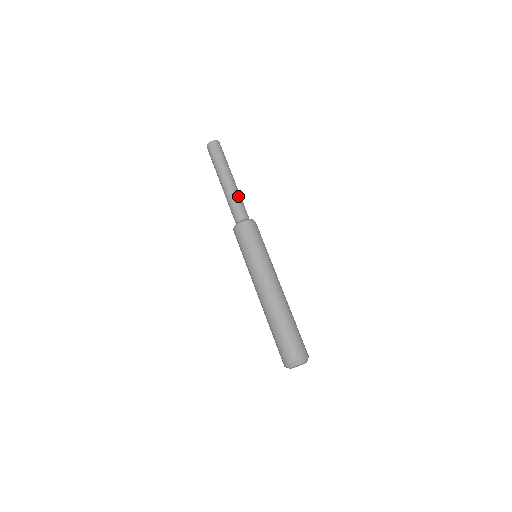
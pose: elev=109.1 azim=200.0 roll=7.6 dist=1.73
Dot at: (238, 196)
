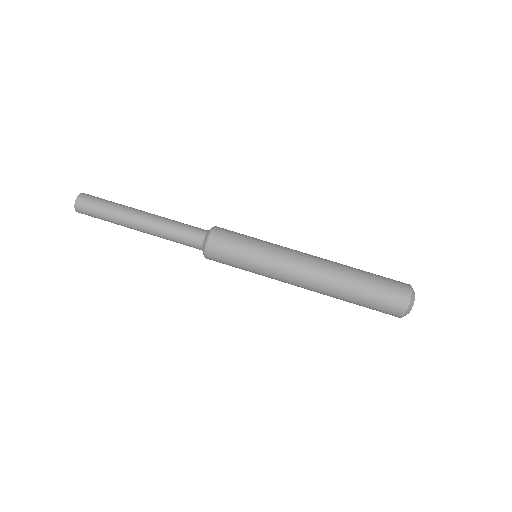
Dot at: (170, 224)
